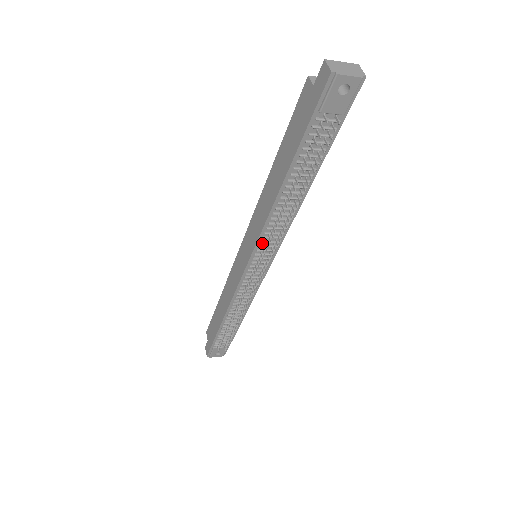
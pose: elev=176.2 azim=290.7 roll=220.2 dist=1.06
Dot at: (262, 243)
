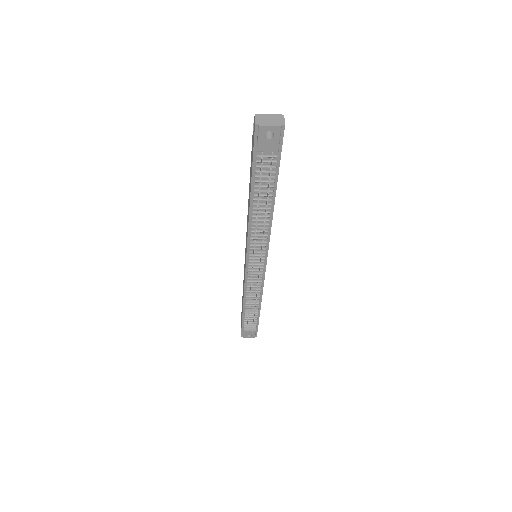
Dot at: (252, 246)
